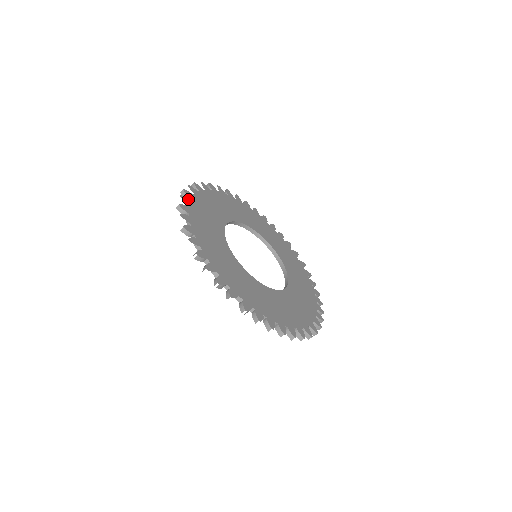
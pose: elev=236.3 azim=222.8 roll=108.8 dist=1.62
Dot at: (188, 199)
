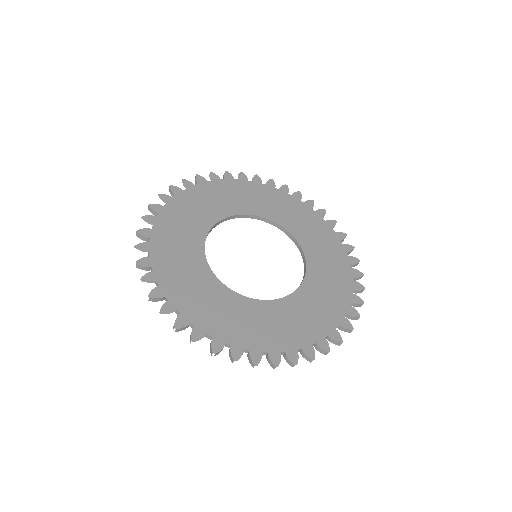
Dot at: (154, 216)
